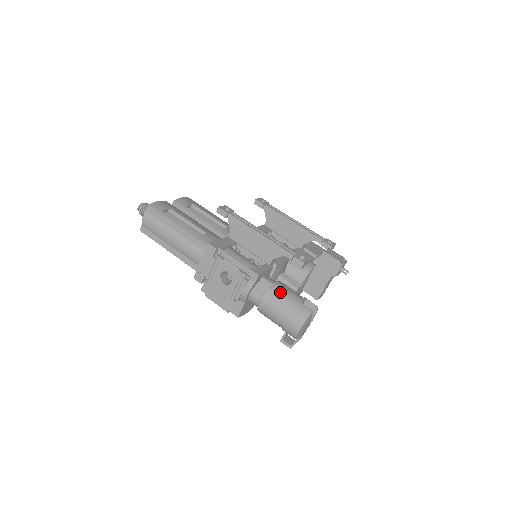
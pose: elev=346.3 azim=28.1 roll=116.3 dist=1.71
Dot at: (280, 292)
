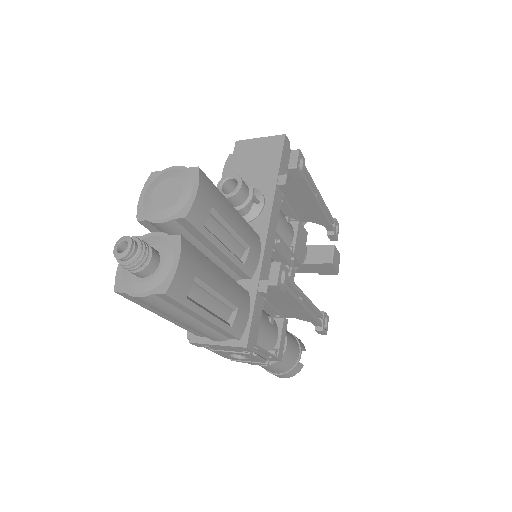
Dot at: (287, 359)
